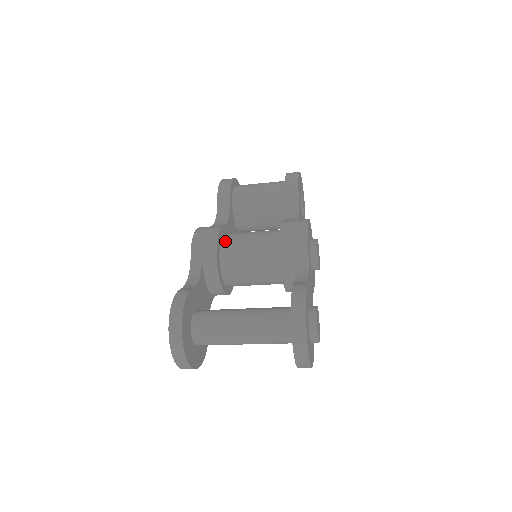
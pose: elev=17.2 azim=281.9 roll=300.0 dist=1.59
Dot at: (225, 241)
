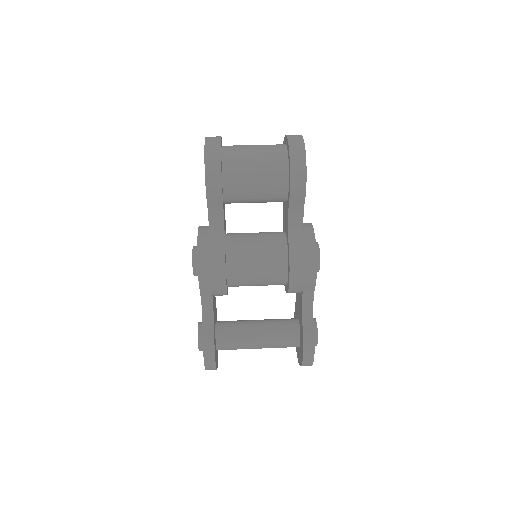
Dot at: (231, 272)
